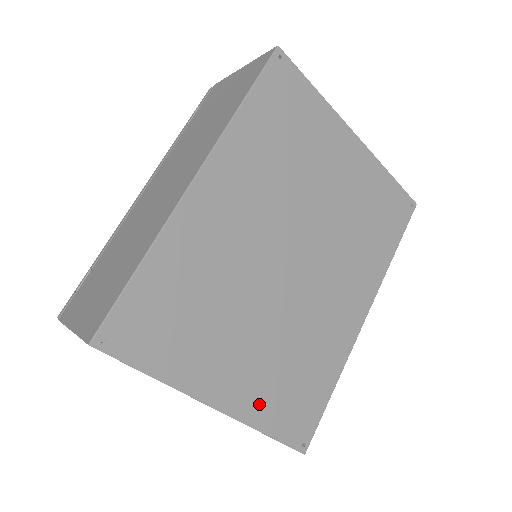
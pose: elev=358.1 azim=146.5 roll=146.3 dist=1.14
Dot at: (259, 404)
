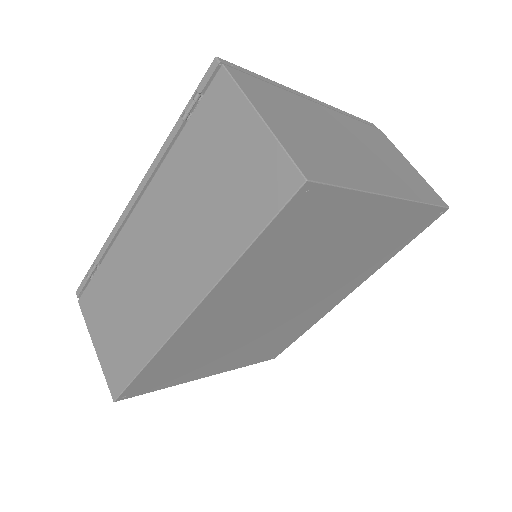
Dot at: (243, 361)
